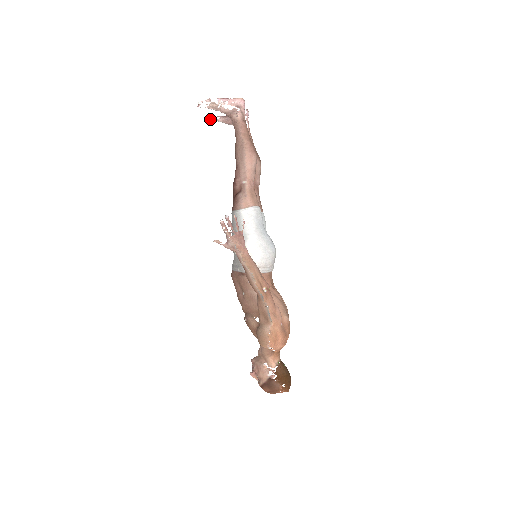
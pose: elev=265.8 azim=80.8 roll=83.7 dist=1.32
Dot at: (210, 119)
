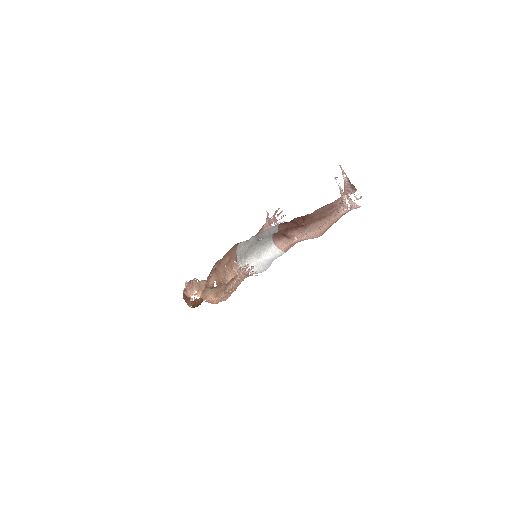
Dot at: occluded
